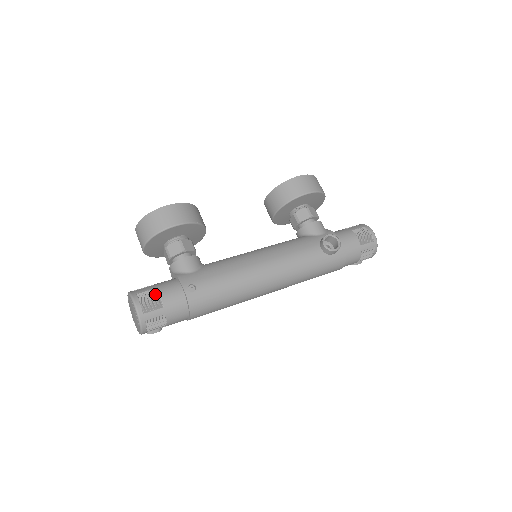
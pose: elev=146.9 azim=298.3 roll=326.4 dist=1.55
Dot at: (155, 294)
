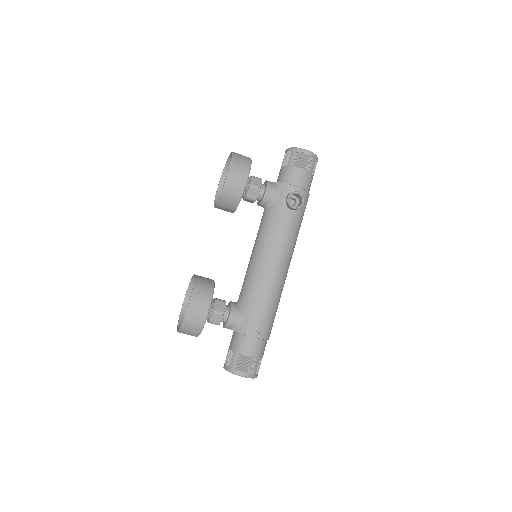
Dot at: (244, 358)
